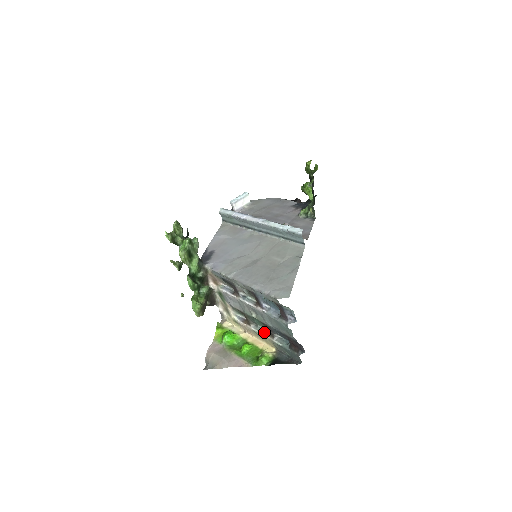
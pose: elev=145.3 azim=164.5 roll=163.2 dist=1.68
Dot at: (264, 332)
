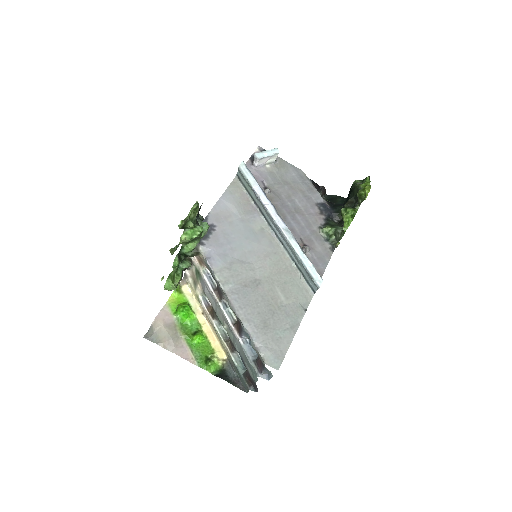
Dot at: (225, 337)
